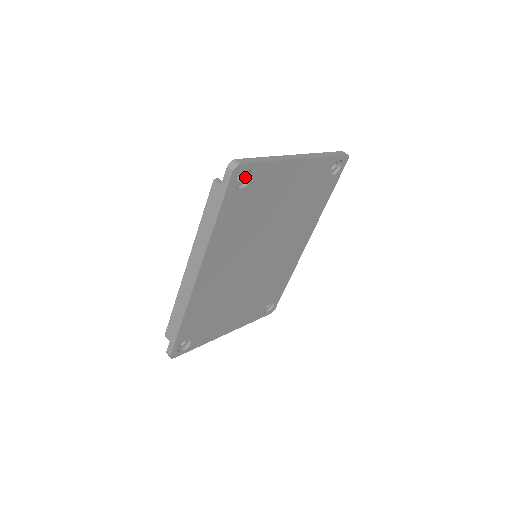
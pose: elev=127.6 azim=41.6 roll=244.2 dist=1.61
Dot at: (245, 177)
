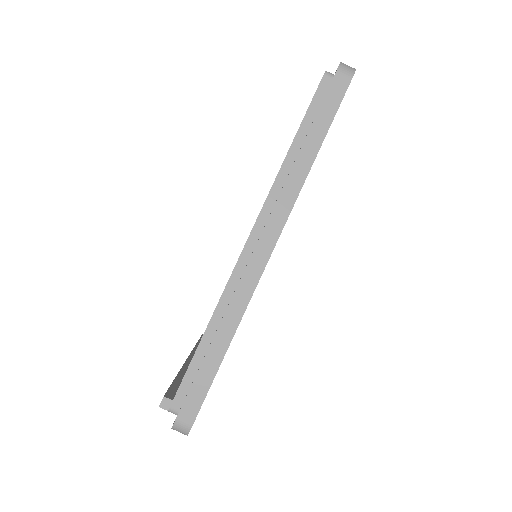
Dot at: occluded
